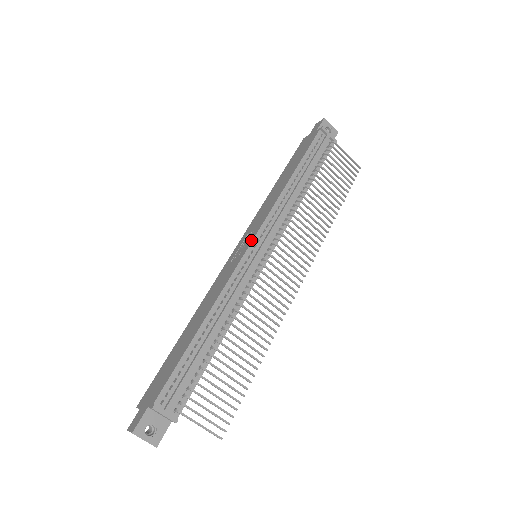
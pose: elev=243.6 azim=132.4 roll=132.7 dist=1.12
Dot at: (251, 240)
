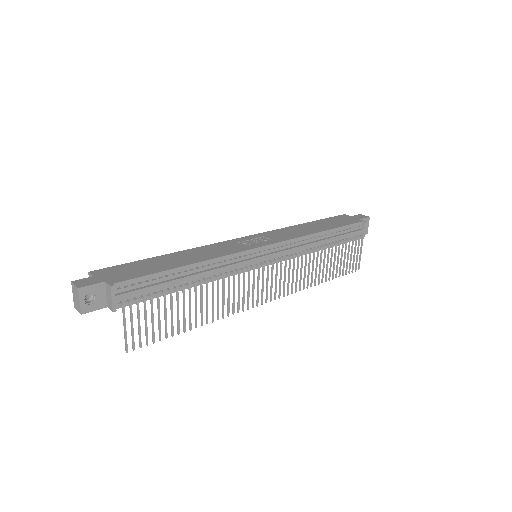
Dot at: (266, 244)
